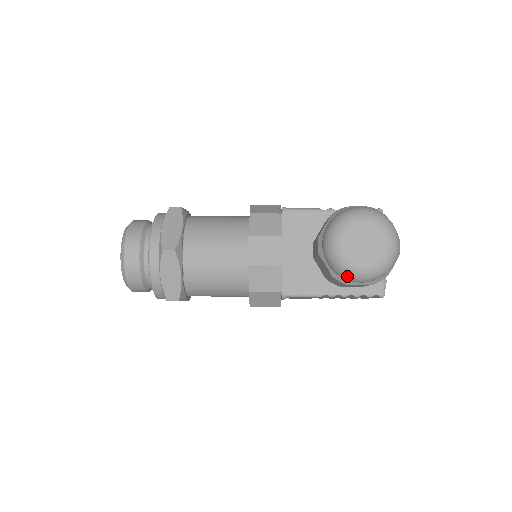
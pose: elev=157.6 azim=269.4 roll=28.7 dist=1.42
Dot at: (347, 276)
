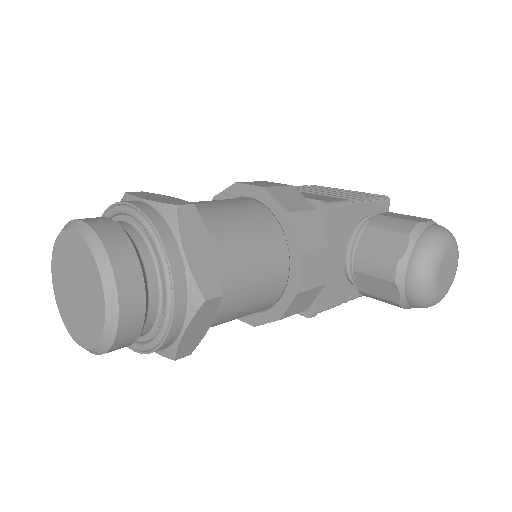
Dot at: (422, 307)
